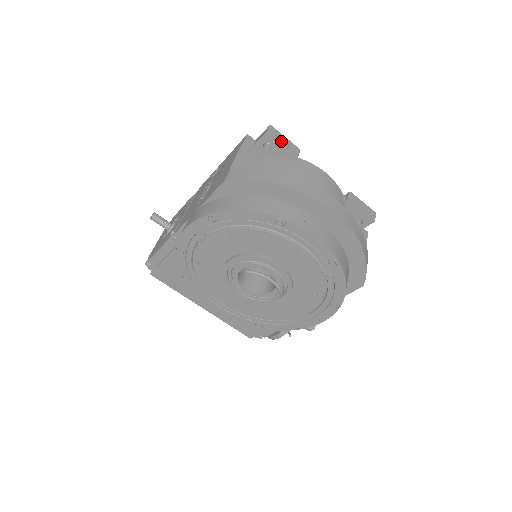
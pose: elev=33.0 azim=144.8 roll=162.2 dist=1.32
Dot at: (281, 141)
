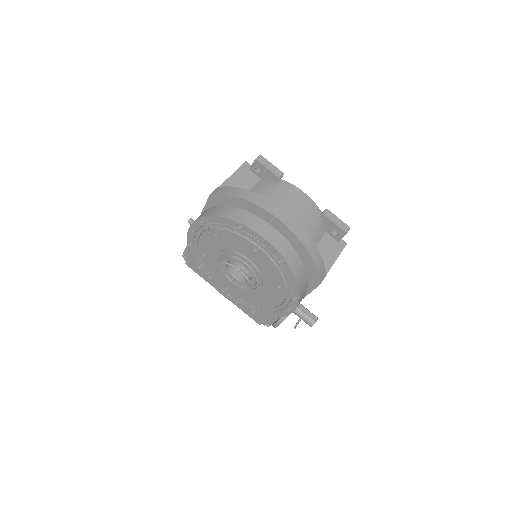
Dot at: (266, 167)
